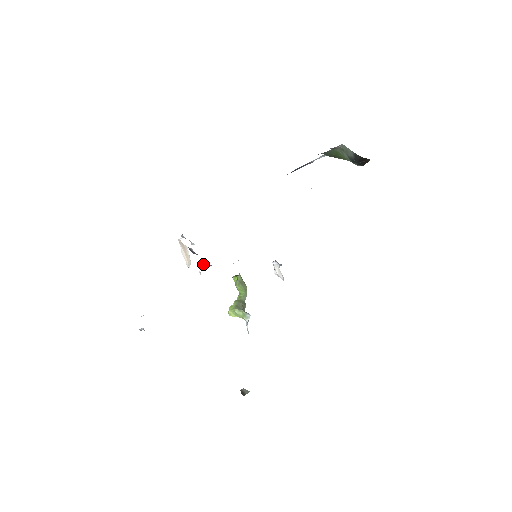
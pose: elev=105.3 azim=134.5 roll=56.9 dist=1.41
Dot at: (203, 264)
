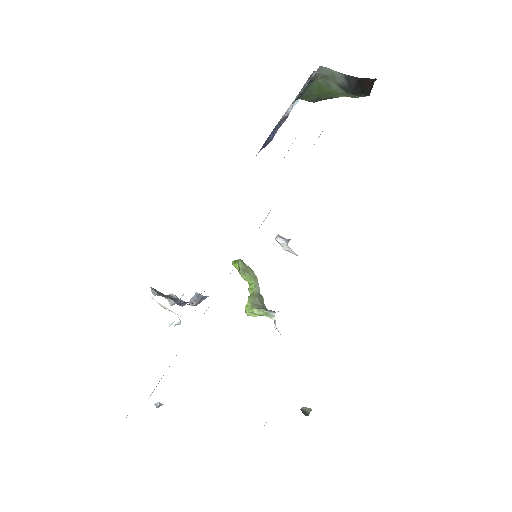
Dot at: (195, 298)
